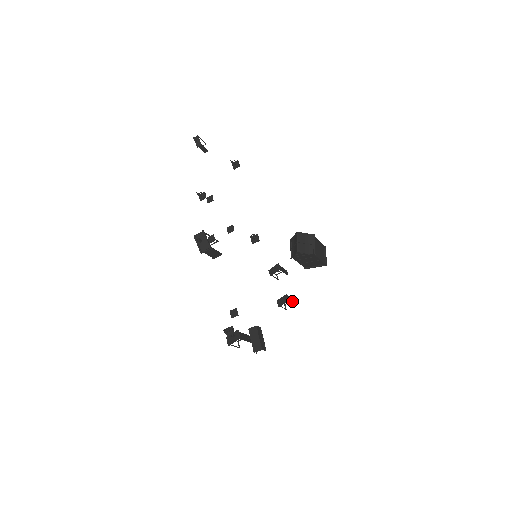
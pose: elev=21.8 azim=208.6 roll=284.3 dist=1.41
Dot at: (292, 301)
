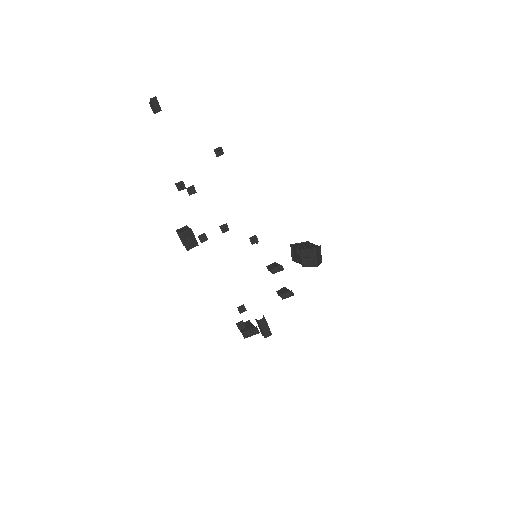
Dot at: occluded
